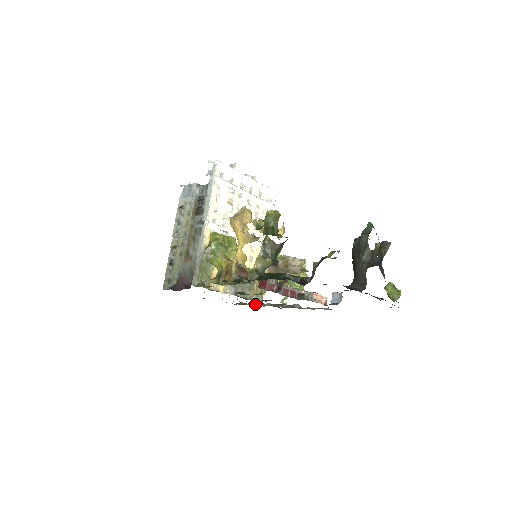
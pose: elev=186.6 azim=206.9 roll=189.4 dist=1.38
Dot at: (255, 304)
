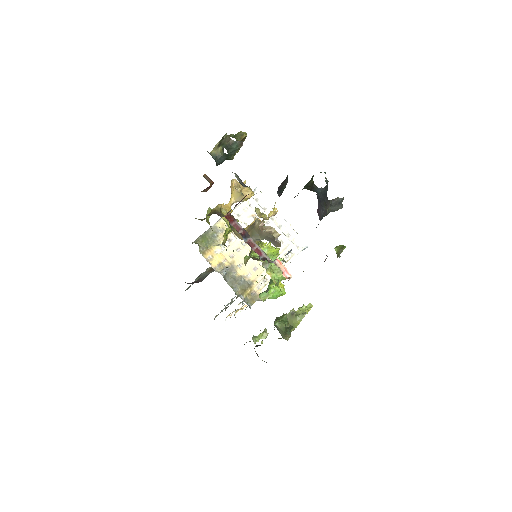
Dot at: occluded
